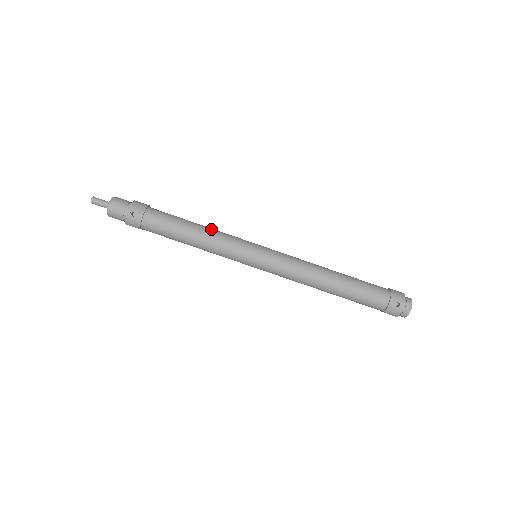
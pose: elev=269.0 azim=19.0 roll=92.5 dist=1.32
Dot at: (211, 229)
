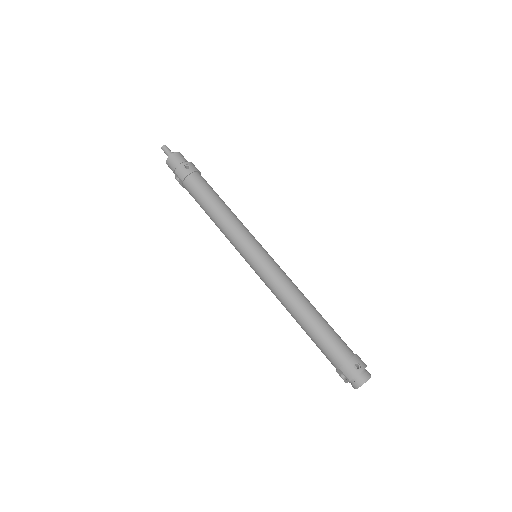
Dot at: occluded
